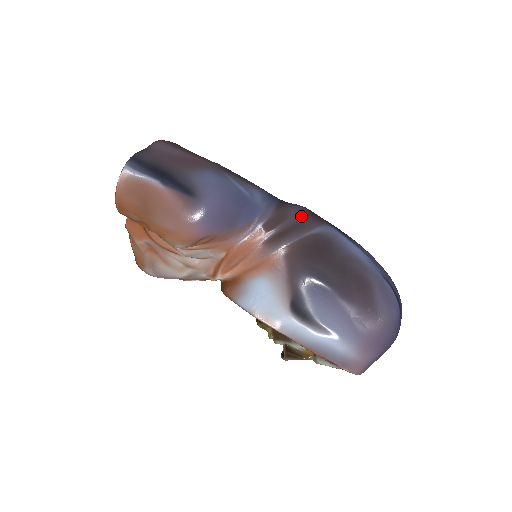
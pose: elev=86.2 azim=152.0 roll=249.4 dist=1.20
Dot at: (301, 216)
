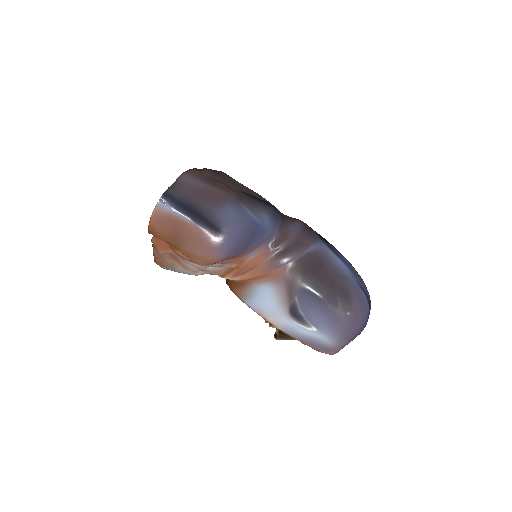
Dot at: (299, 234)
